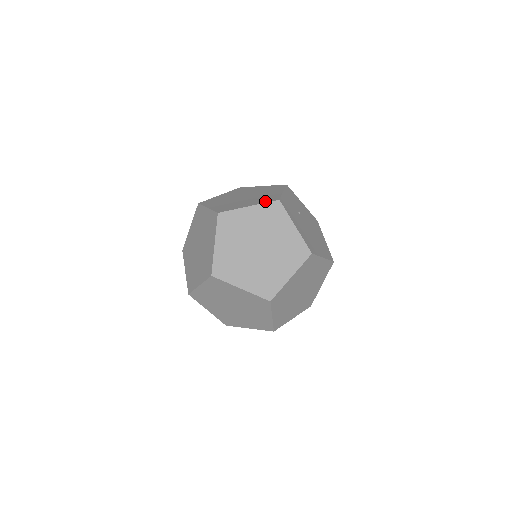
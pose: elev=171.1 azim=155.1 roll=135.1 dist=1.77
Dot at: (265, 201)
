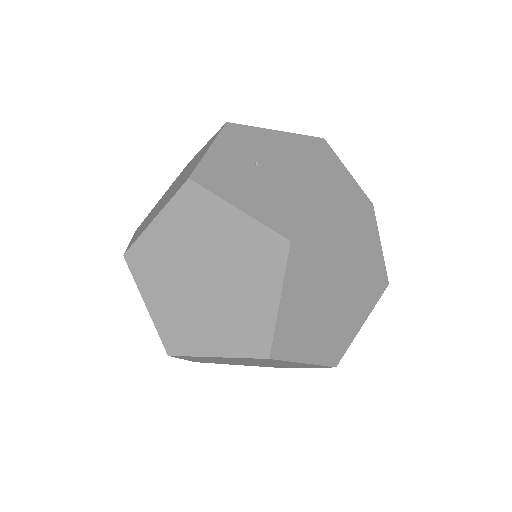
Dot at: (174, 193)
